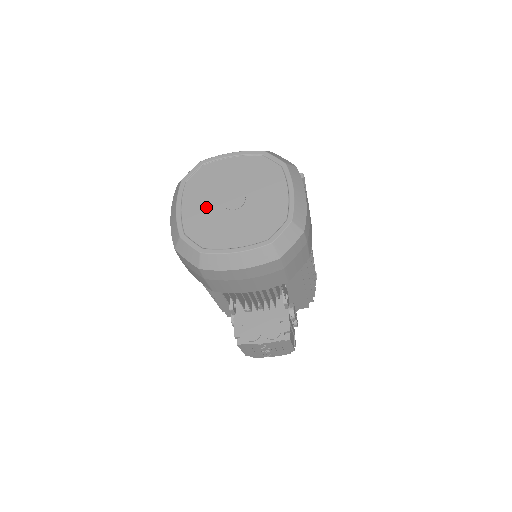
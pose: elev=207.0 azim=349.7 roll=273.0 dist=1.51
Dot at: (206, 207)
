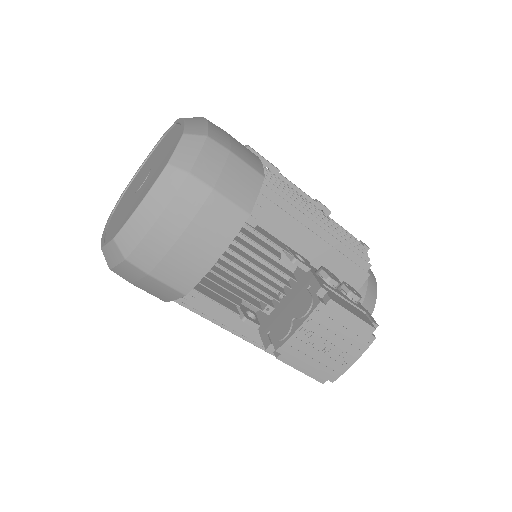
Dot at: (123, 209)
